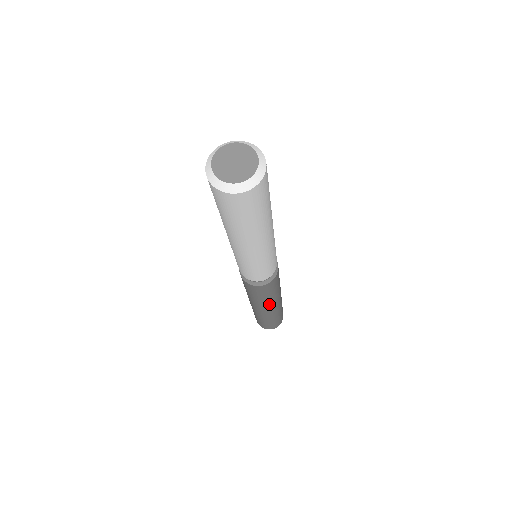
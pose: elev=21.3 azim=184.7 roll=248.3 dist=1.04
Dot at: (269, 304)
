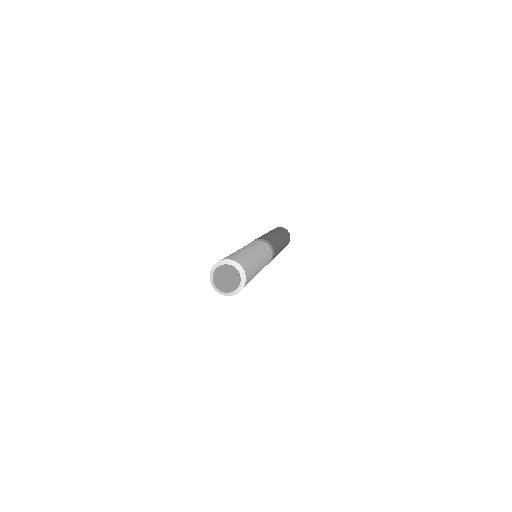
Dot at: occluded
